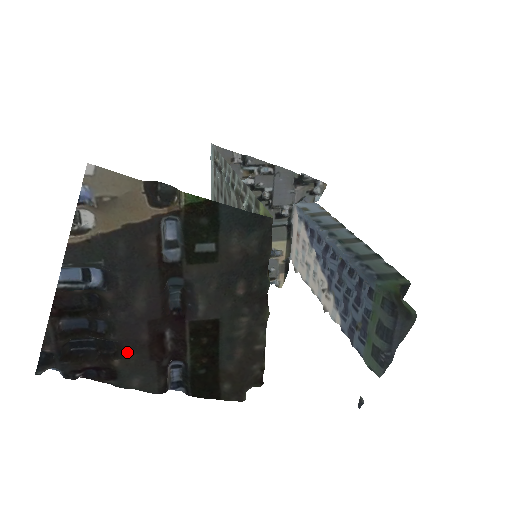
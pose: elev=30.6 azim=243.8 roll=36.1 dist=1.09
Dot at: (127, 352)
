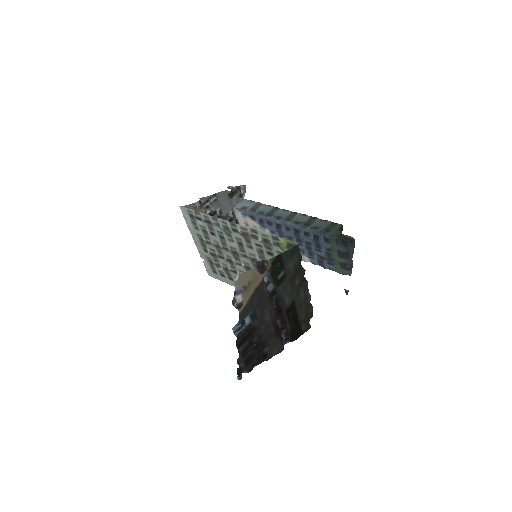
Dot at: (268, 342)
